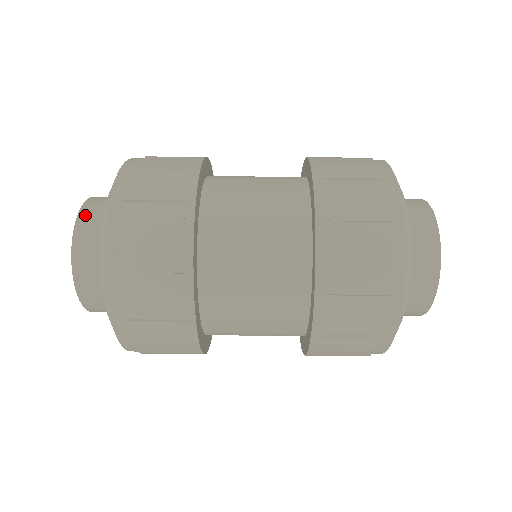
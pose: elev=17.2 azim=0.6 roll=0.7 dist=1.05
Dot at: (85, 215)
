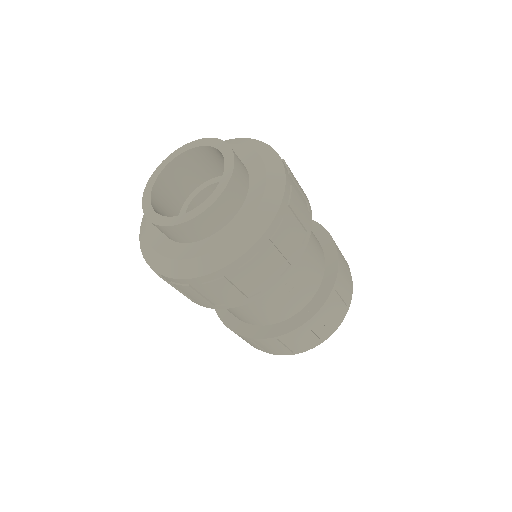
Dot at: (229, 192)
